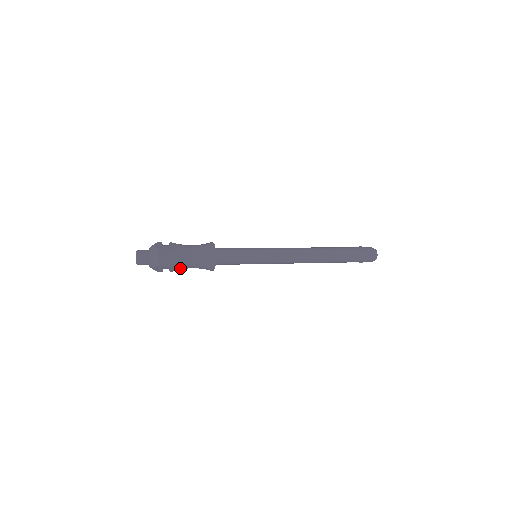
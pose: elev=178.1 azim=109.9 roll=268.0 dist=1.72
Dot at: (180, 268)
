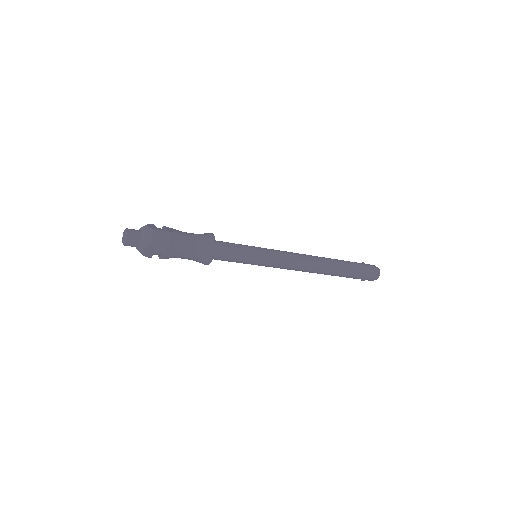
Dot at: (173, 255)
